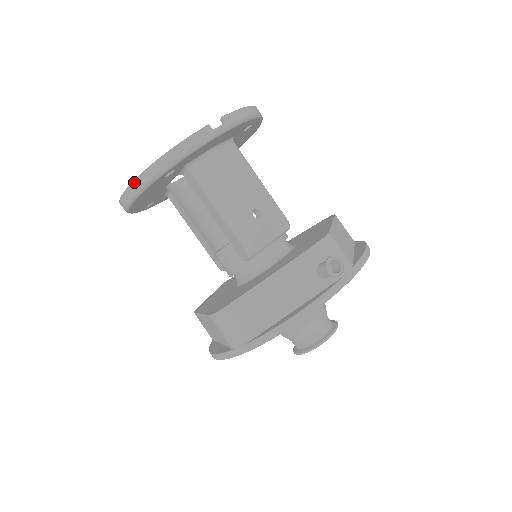
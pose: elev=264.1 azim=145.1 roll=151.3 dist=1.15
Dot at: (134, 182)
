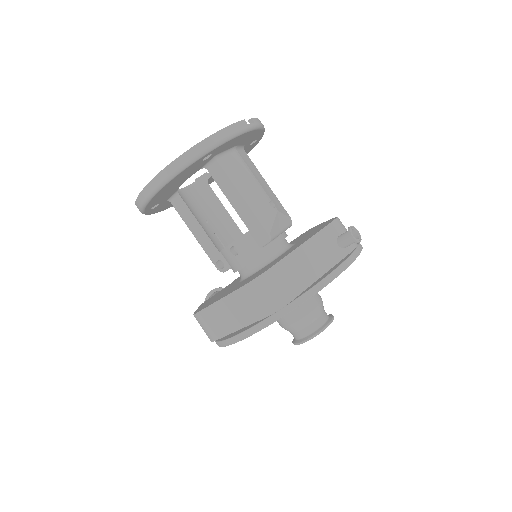
Dot at: (177, 159)
